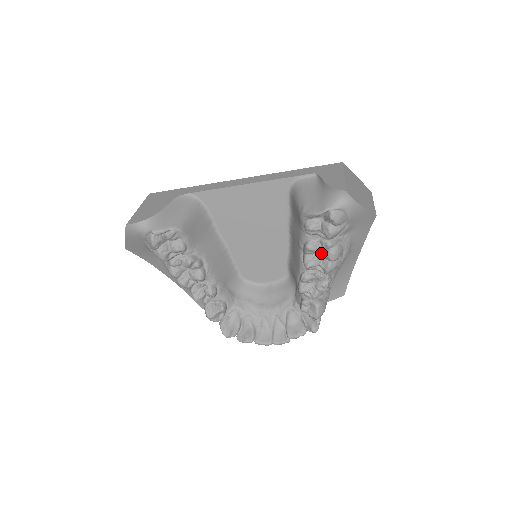
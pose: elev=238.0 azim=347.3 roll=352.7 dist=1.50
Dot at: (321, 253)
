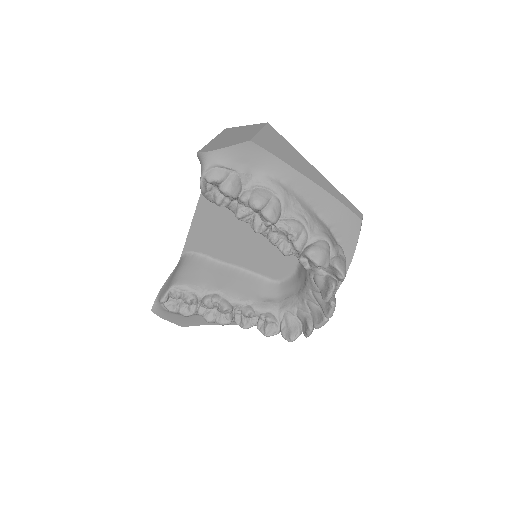
Dot at: (254, 211)
